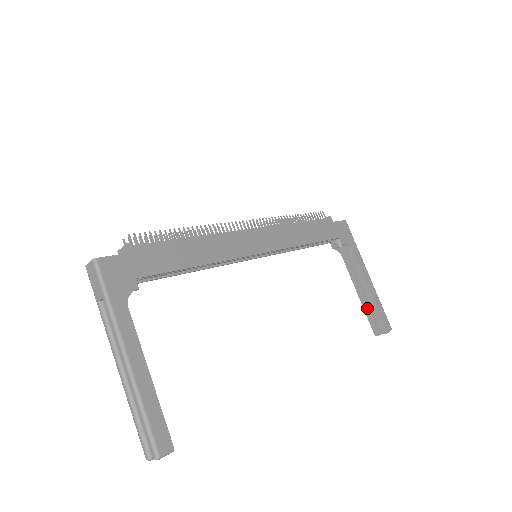
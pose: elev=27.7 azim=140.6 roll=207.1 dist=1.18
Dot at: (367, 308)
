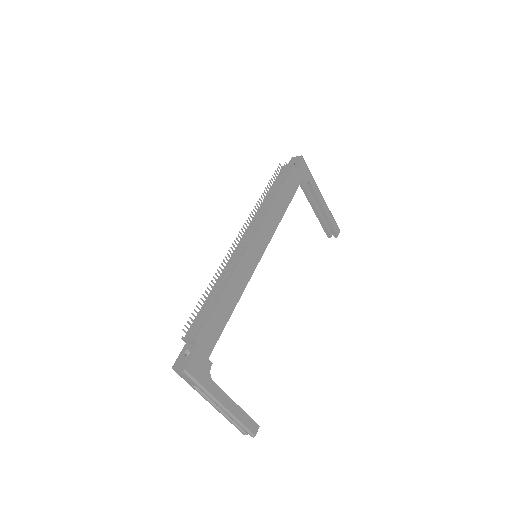
Dot at: (322, 221)
